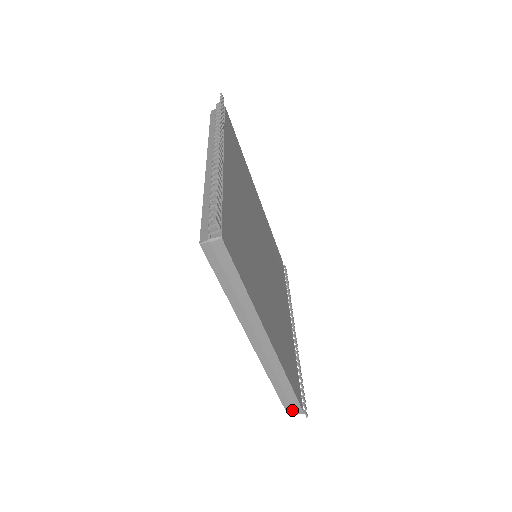
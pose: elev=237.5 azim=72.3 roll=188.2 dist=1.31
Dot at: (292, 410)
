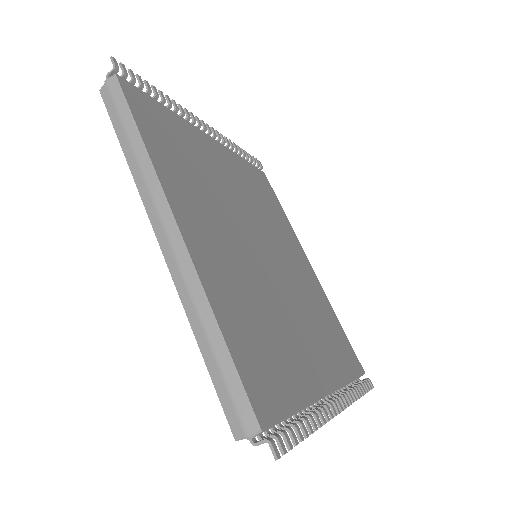
Dot at: (240, 424)
